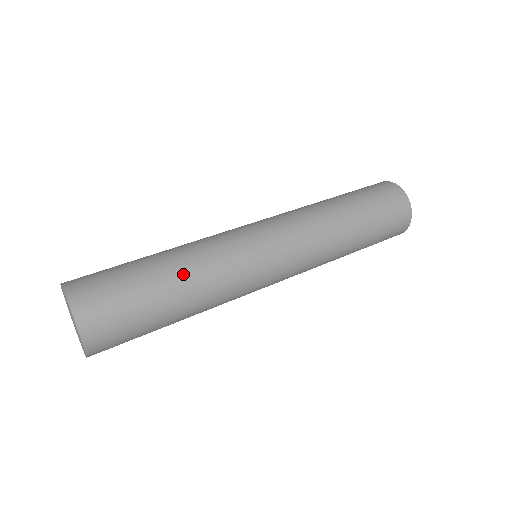
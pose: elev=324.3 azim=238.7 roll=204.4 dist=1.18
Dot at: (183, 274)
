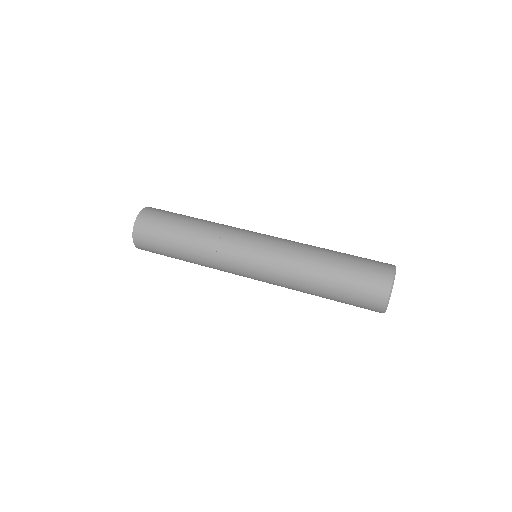
Dot at: (191, 250)
